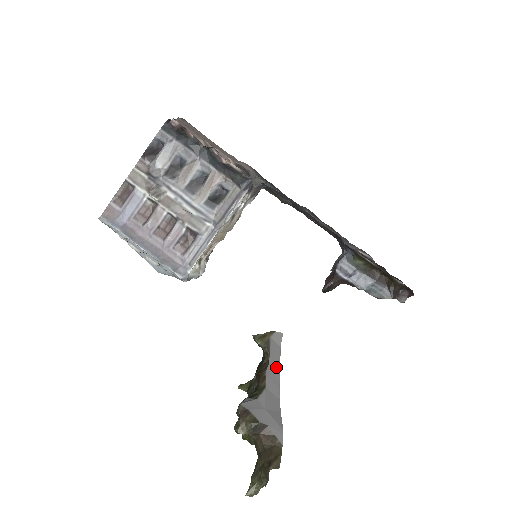
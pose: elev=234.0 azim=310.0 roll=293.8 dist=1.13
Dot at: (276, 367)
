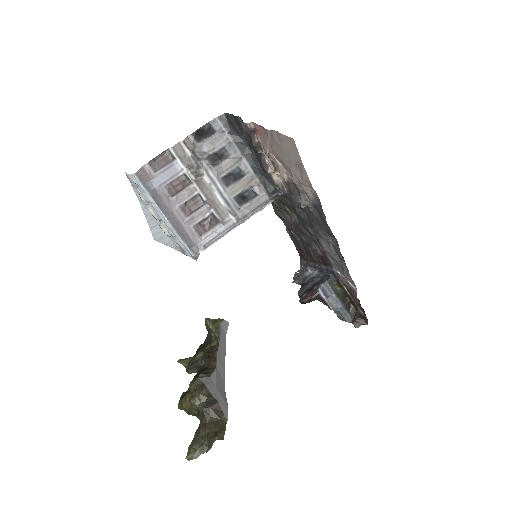
Dot at: (223, 352)
